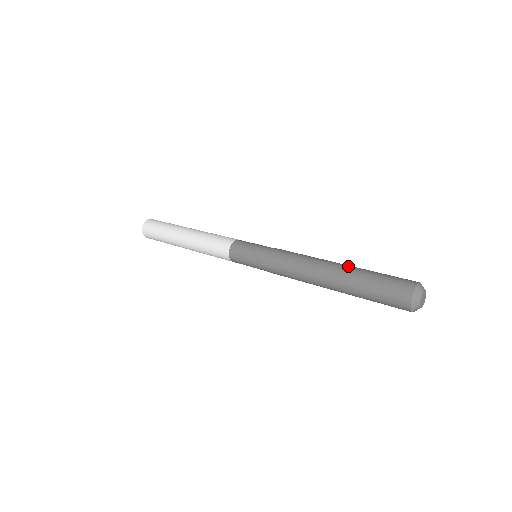
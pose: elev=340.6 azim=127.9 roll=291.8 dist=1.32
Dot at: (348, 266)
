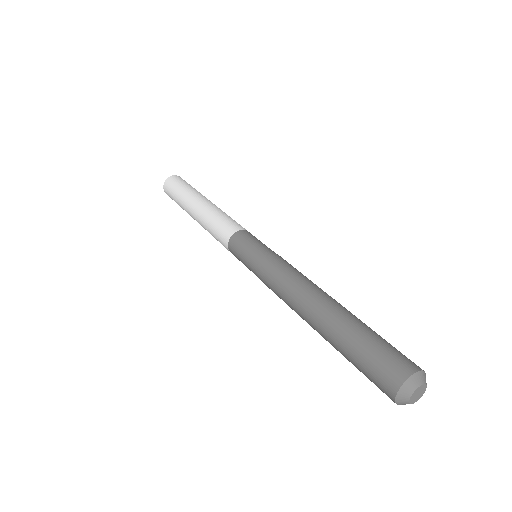
Dot at: (343, 311)
